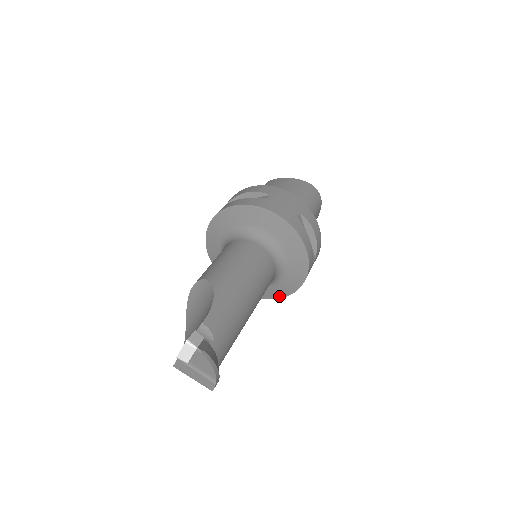
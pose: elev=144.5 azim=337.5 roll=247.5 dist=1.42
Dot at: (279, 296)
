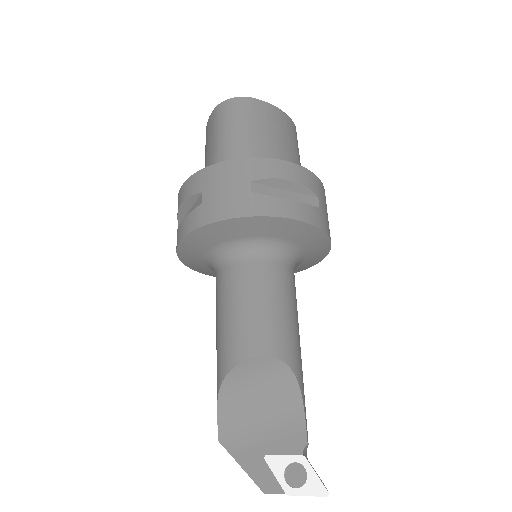
Dot at: occluded
